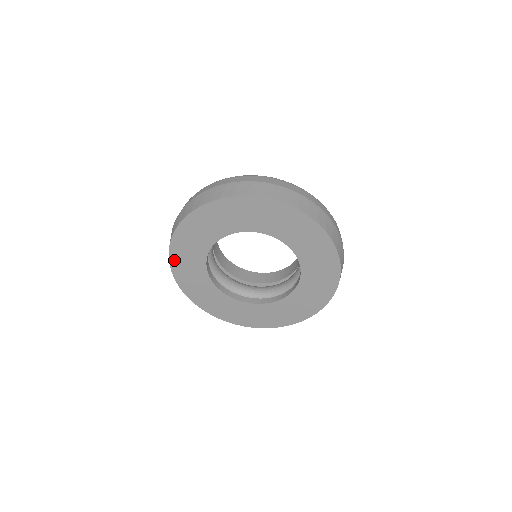
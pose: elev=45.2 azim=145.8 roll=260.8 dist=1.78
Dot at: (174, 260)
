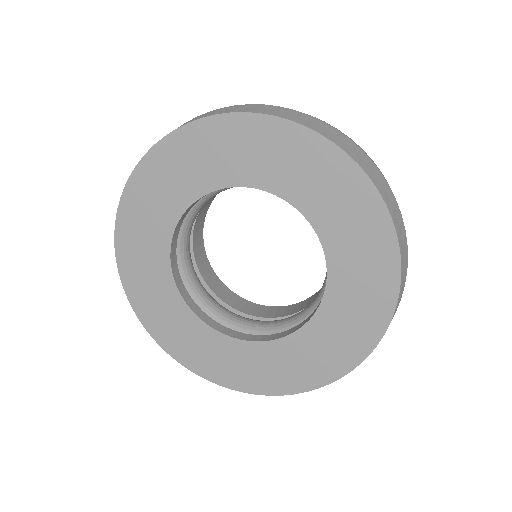
Dot at: (122, 252)
